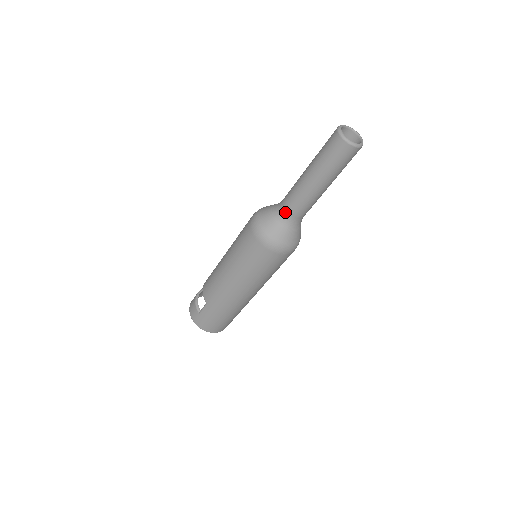
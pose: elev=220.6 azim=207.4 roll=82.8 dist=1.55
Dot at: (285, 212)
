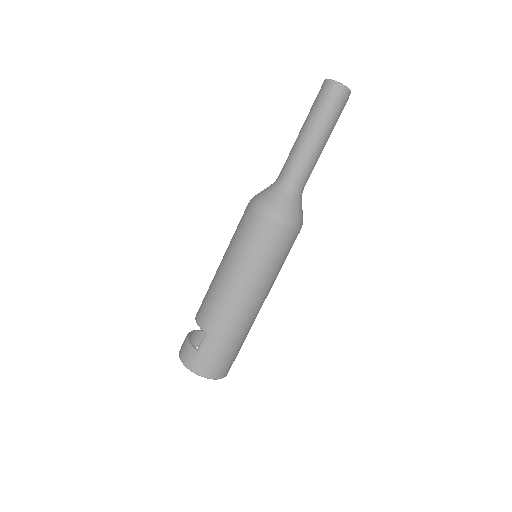
Dot at: (287, 181)
